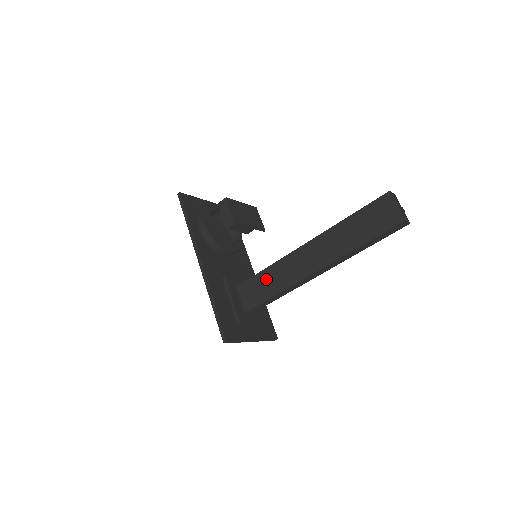
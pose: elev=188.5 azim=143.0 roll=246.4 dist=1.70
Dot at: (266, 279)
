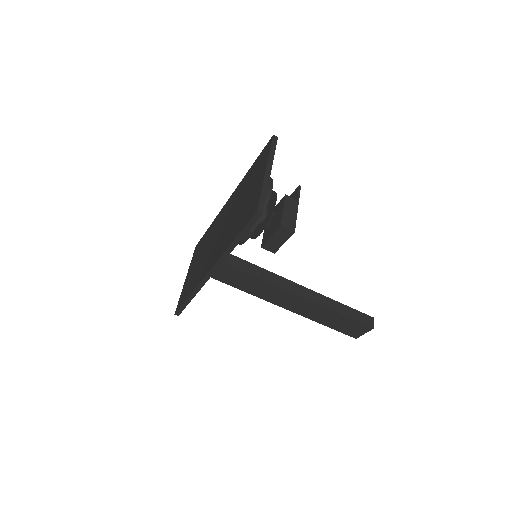
Dot at: (246, 280)
